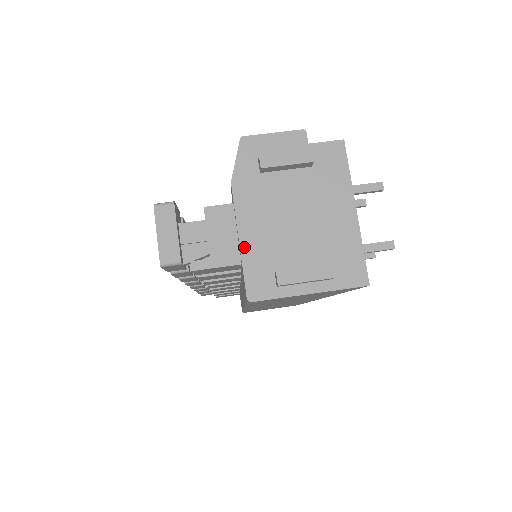
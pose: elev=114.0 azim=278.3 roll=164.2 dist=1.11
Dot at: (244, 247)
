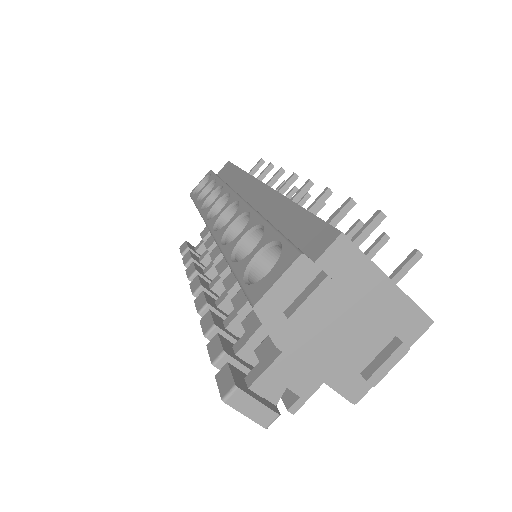
Dot at: (324, 378)
